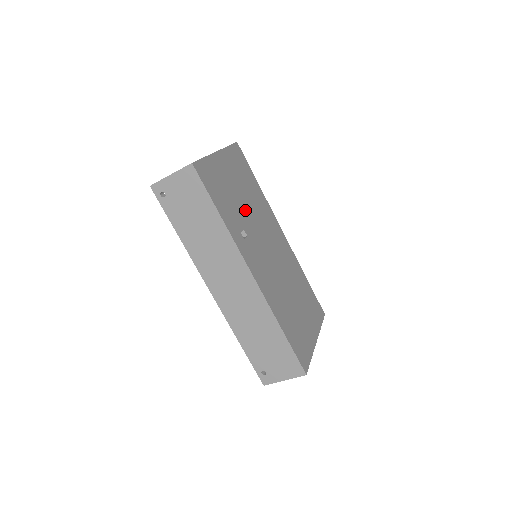
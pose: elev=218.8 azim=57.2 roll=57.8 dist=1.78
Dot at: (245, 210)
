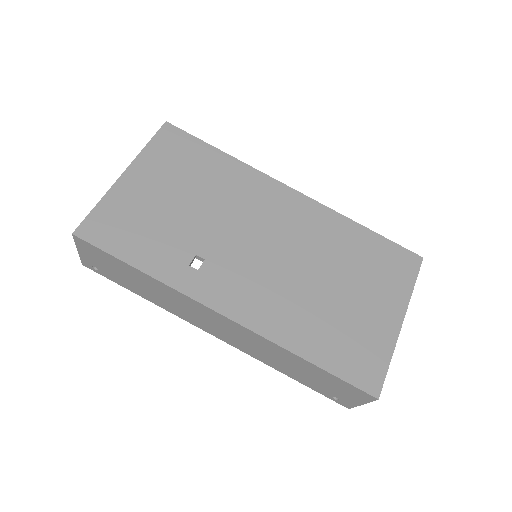
Dot at: (196, 220)
